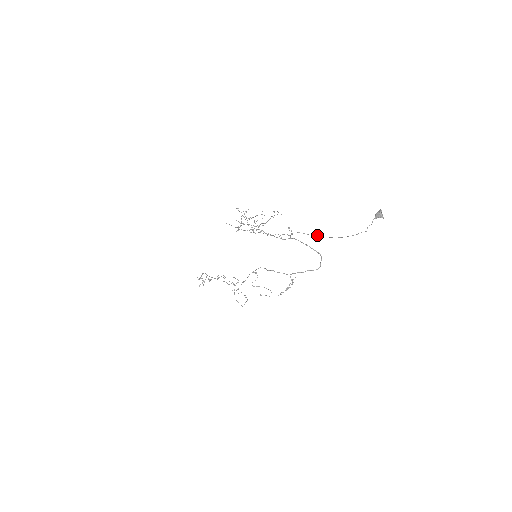
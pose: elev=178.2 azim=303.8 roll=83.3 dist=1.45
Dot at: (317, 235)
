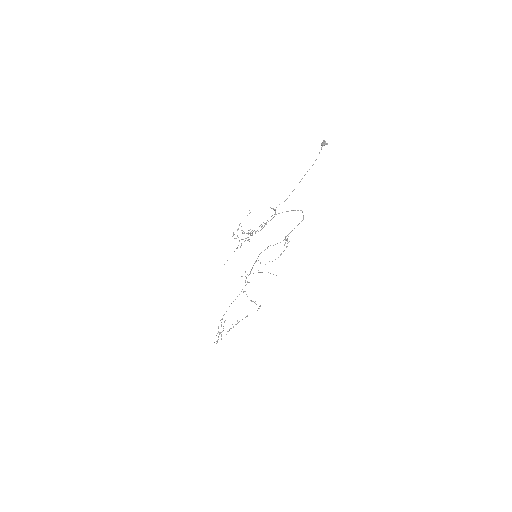
Dot at: occluded
